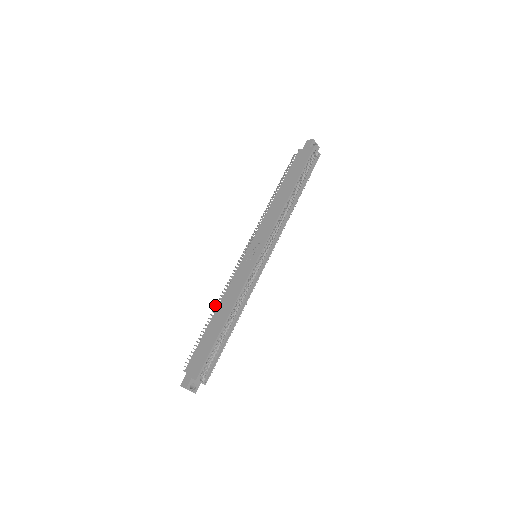
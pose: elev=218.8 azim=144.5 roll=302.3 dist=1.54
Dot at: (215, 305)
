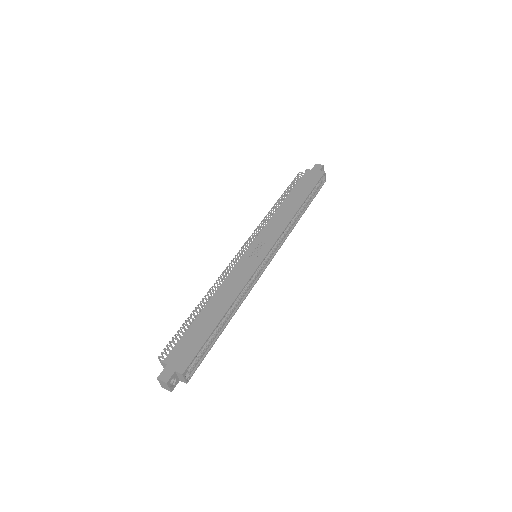
Dot at: occluded
